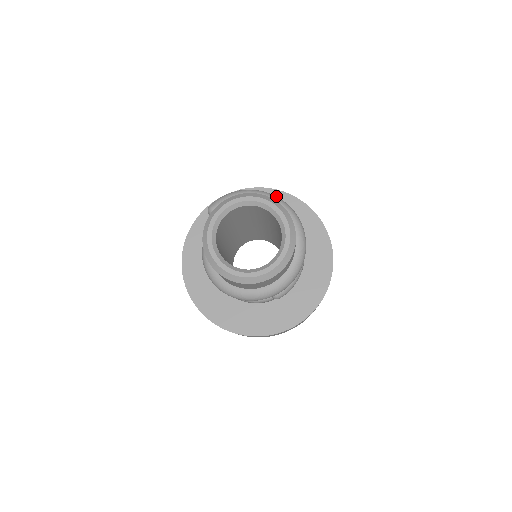
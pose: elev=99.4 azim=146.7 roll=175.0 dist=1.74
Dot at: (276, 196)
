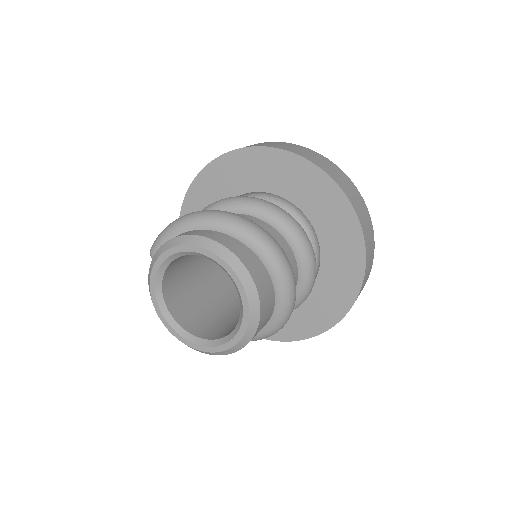
Dot at: (229, 217)
